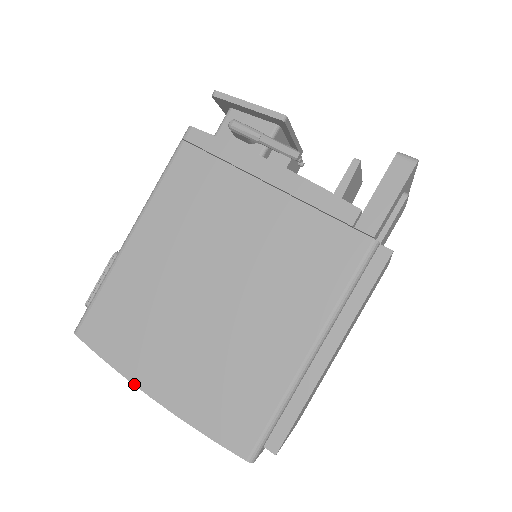
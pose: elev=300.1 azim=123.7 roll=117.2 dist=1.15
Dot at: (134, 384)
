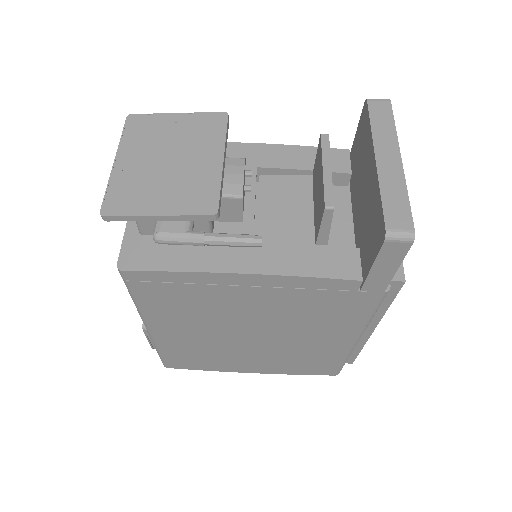
Dot at: occluded
